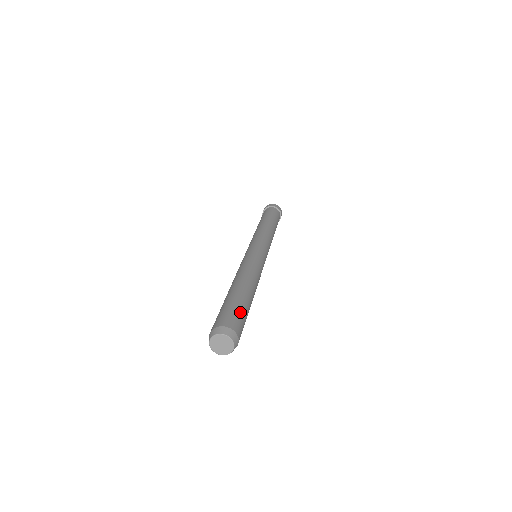
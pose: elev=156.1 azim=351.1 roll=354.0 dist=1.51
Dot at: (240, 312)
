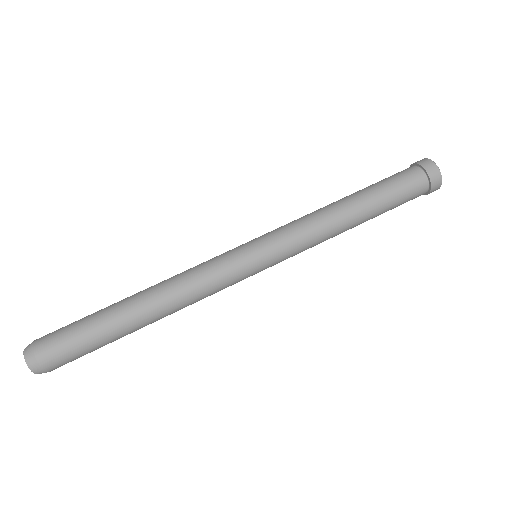
Dot at: (77, 340)
